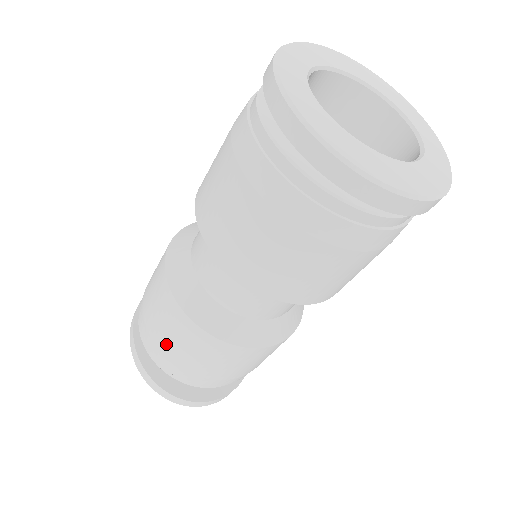
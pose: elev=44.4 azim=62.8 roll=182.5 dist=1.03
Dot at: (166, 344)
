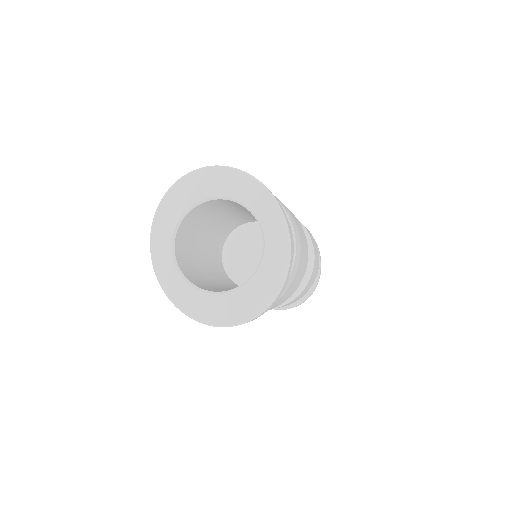
Dot at: occluded
